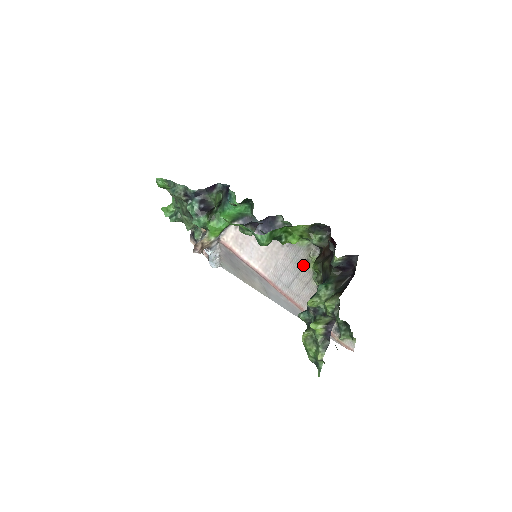
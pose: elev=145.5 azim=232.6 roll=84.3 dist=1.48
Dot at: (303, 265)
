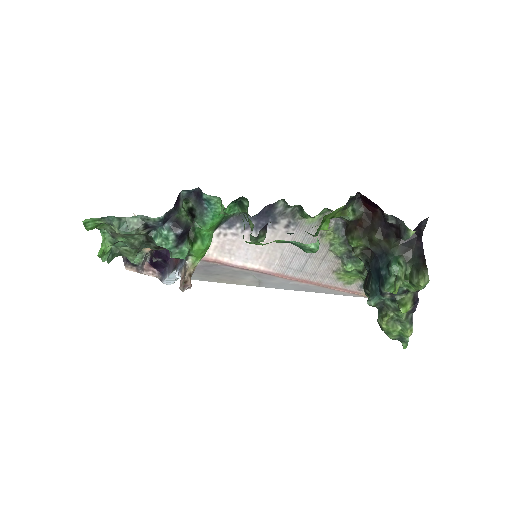
Dot at: occluded
